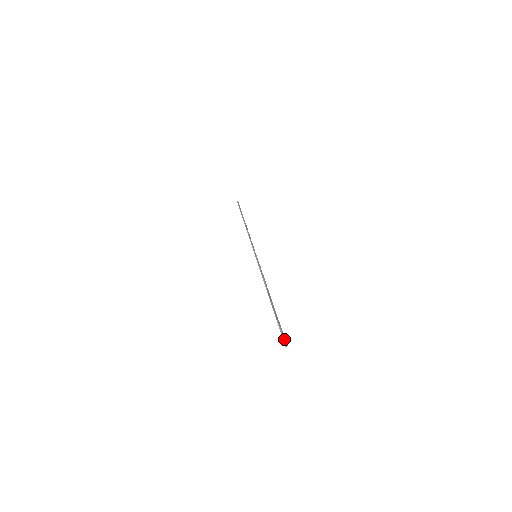
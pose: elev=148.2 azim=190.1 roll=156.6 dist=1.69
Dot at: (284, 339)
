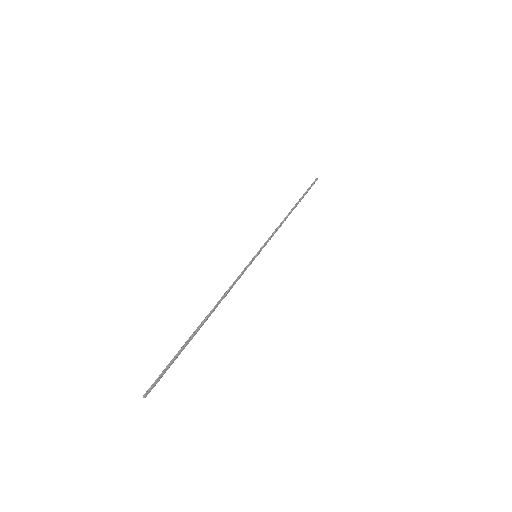
Dot at: (151, 385)
